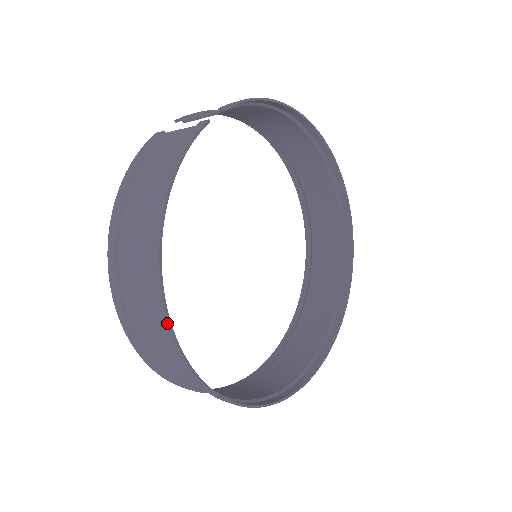
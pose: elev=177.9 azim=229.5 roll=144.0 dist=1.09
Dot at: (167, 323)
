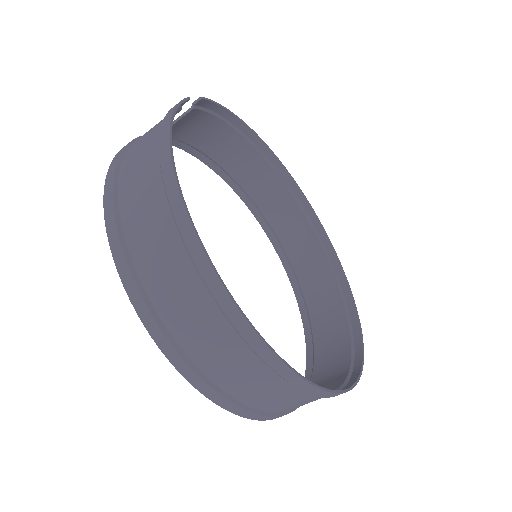
Dot at: (199, 246)
